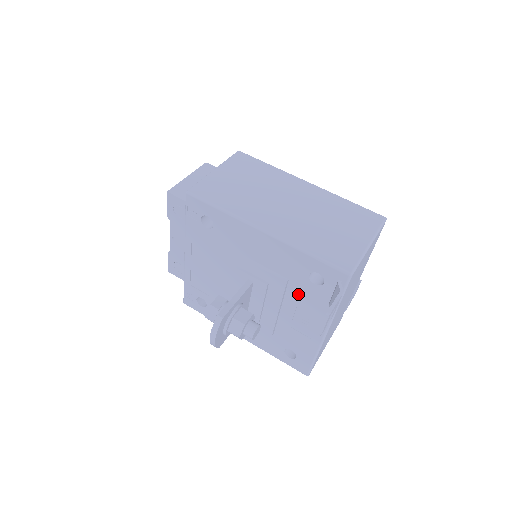
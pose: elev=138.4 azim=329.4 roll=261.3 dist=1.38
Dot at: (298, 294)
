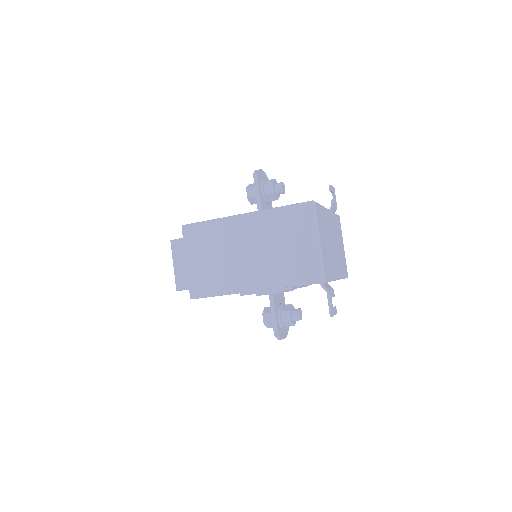
Dot at: occluded
